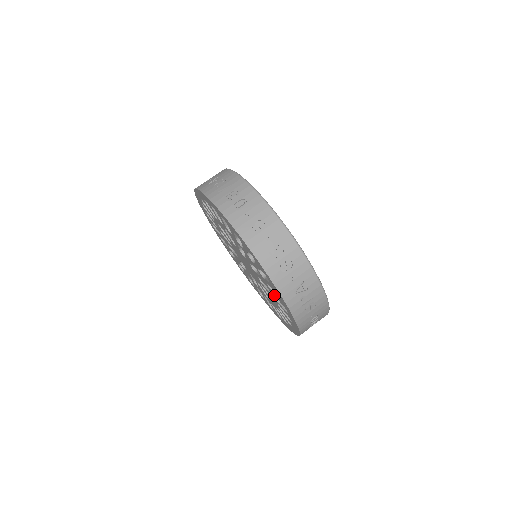
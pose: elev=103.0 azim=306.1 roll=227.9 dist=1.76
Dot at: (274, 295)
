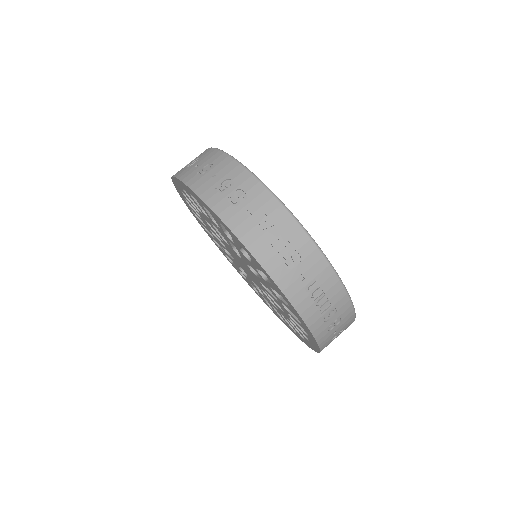
Dot at: (255, 267)
